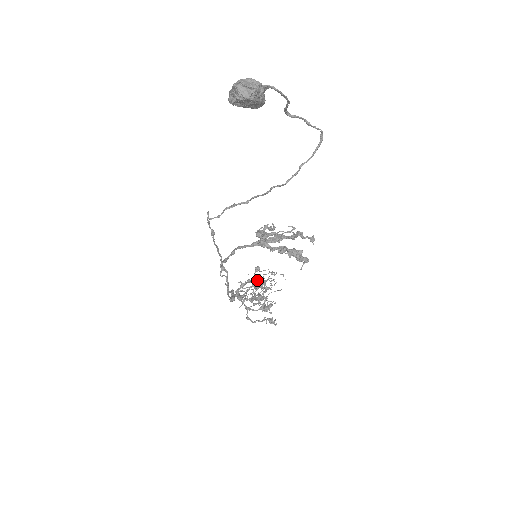
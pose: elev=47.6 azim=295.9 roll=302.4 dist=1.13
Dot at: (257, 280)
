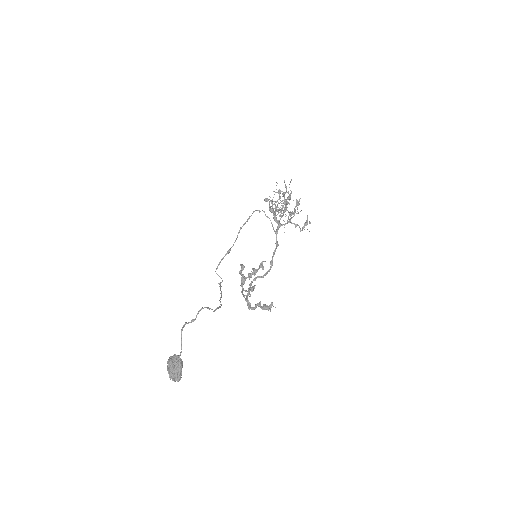
Dot at: occluded
